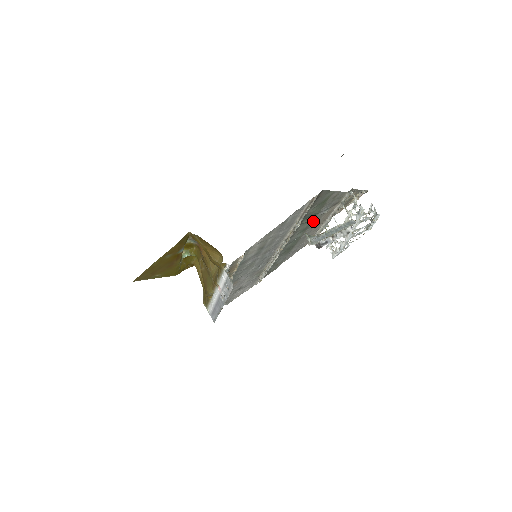
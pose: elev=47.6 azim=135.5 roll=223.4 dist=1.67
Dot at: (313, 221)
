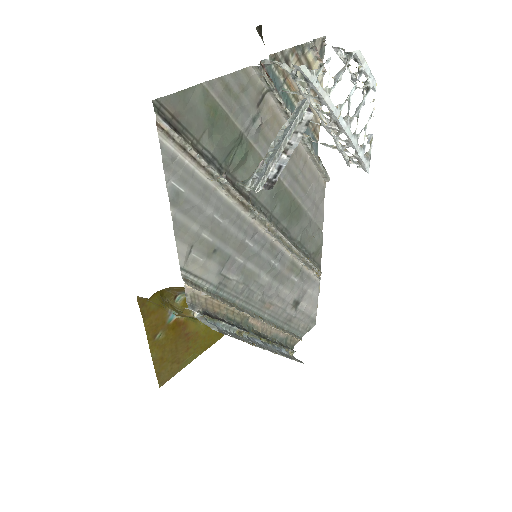
Dot at: (260, 153)
